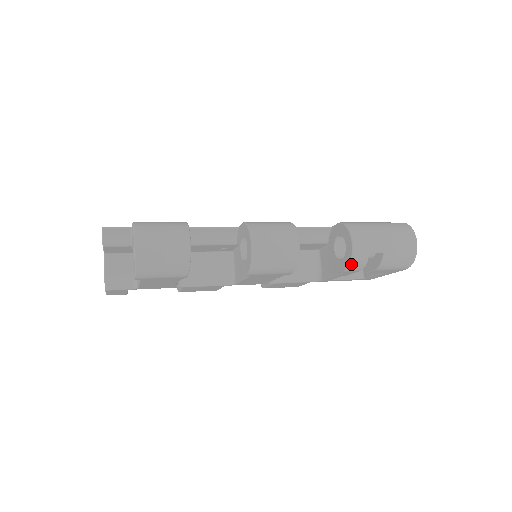
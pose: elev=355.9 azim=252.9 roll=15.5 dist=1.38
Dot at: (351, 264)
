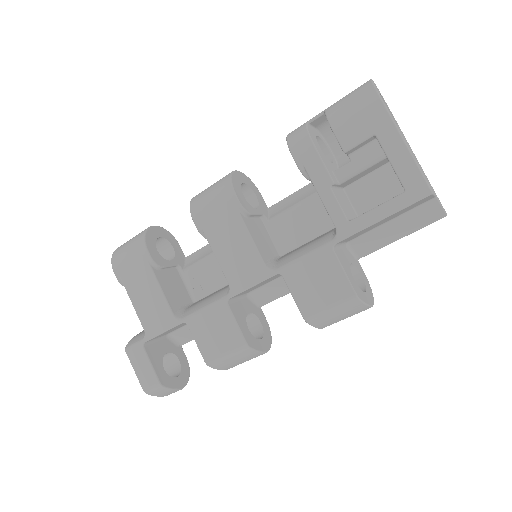
Dot at: (289, 142)
